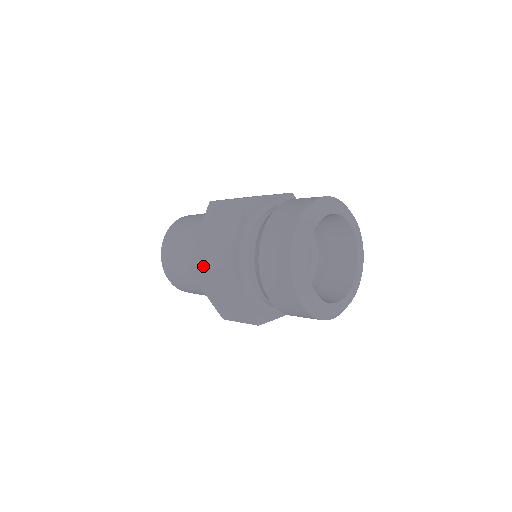
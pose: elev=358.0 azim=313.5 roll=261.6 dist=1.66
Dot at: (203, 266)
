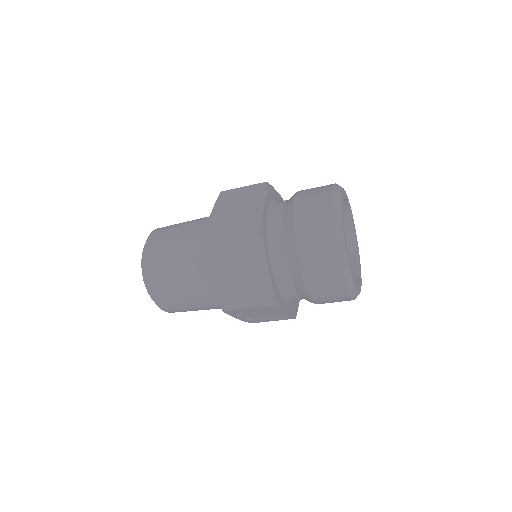
Dot at: (225, 231)
